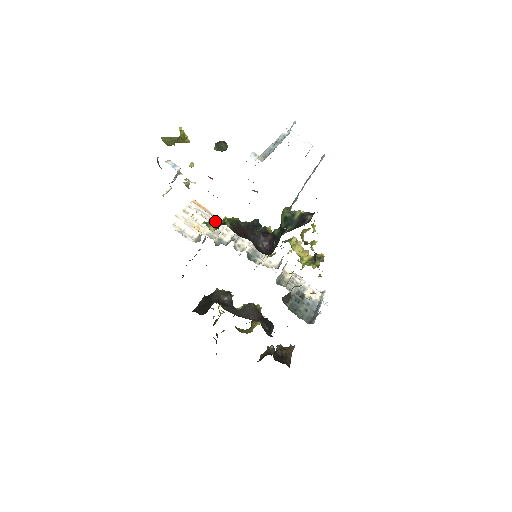
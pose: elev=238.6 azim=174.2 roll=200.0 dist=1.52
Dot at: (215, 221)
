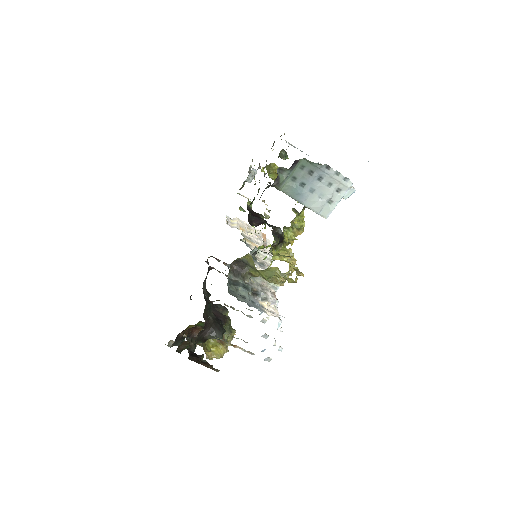
Dot at: occluded
